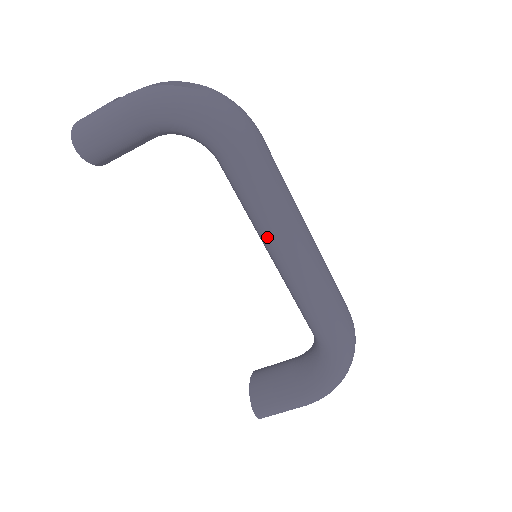
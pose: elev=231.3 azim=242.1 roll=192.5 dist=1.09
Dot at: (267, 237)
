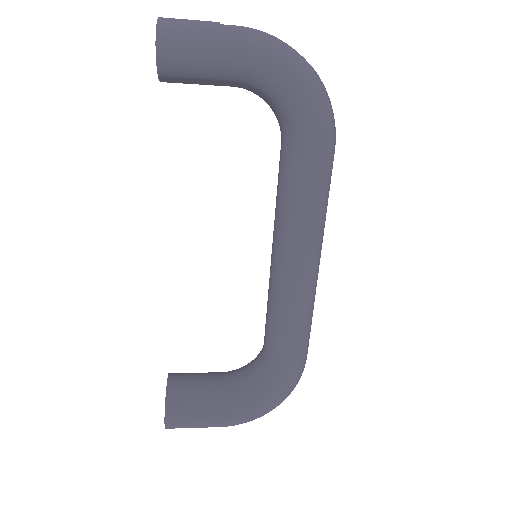
Dot at: (295, 243)
